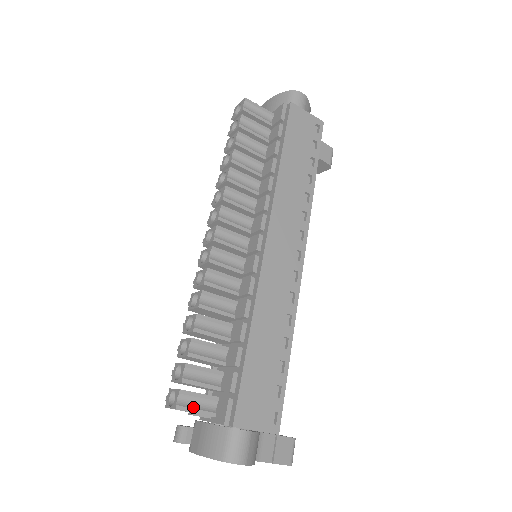
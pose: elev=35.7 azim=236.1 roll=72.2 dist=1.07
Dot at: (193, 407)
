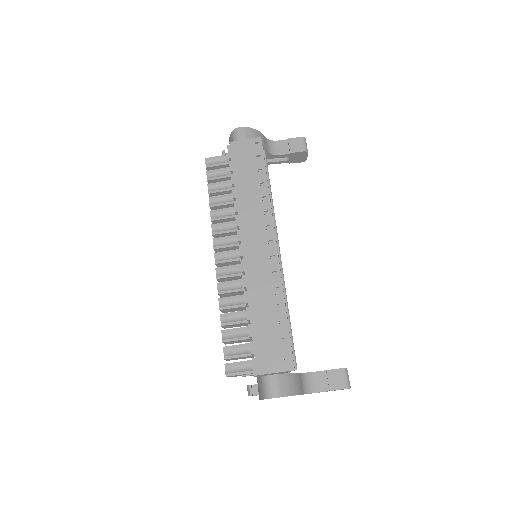
Dot at: (237, 372)
